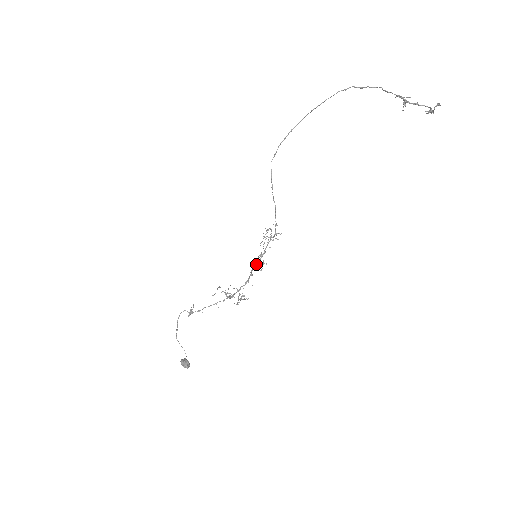
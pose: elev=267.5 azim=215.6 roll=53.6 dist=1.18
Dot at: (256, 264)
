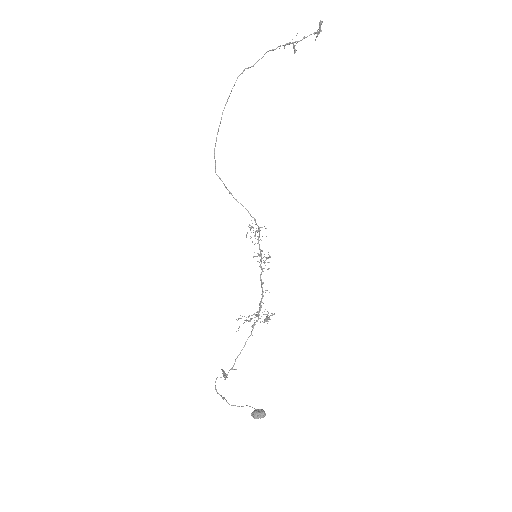
Dot at: occluded
